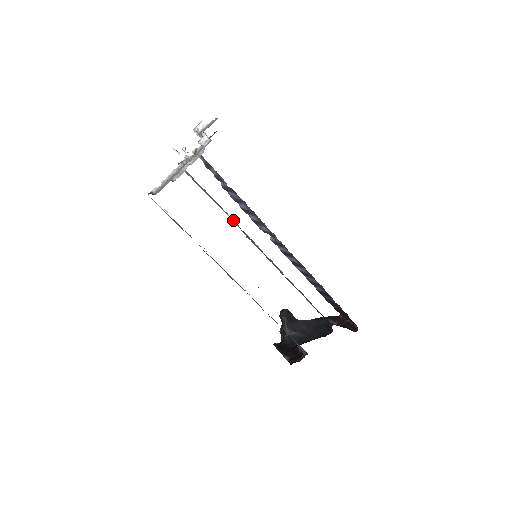
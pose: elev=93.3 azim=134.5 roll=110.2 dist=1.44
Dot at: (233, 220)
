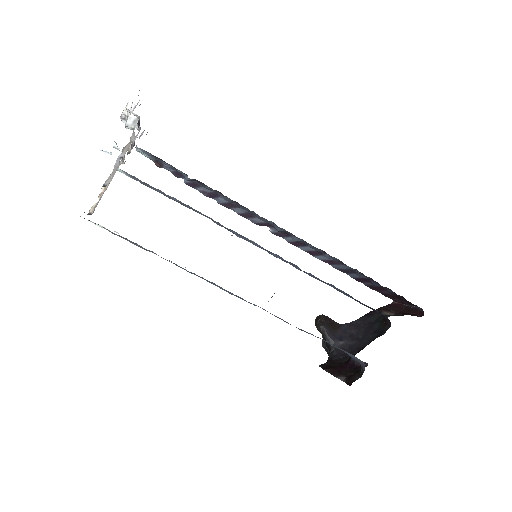
Dot at: (210, 218)
